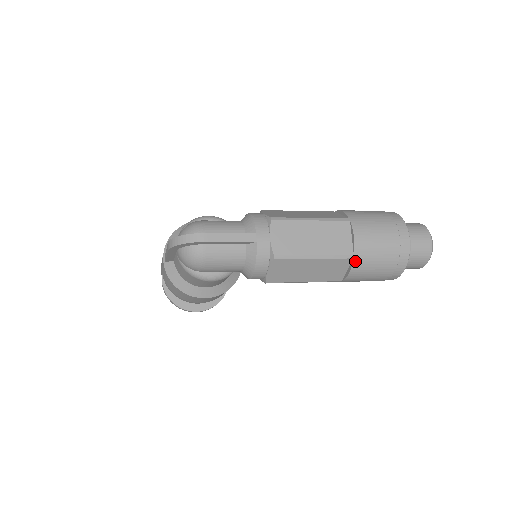
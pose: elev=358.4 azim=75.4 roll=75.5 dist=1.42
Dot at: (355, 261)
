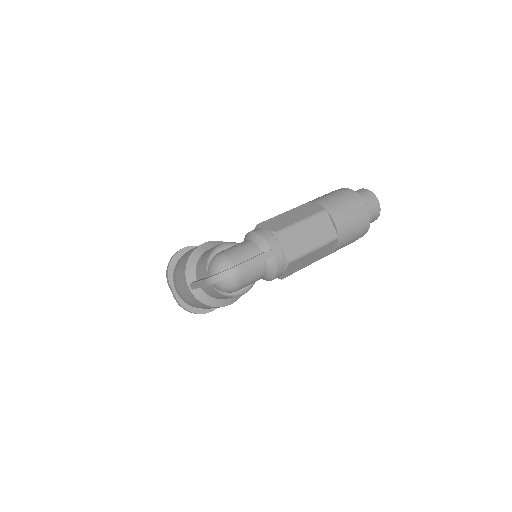
Dot at: (339, 240)
